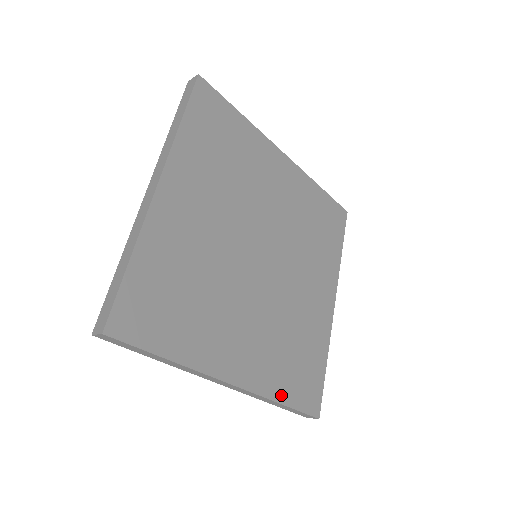
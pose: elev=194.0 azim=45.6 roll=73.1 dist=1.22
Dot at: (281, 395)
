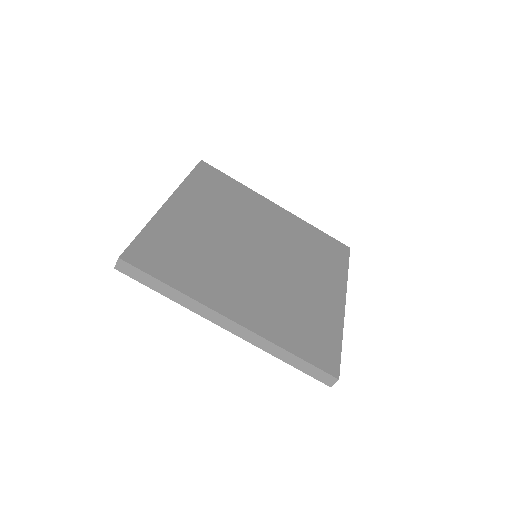
Dot at: (287, 345)
